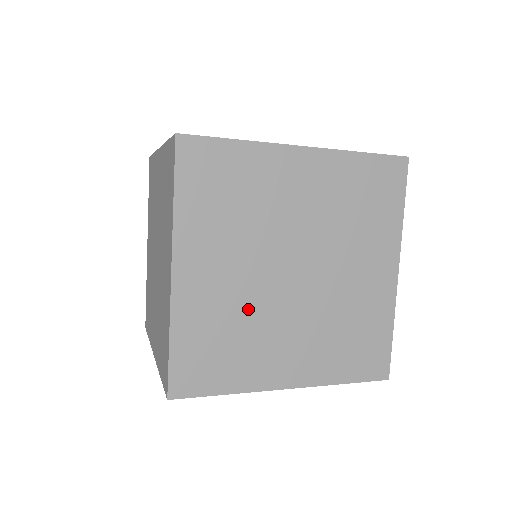
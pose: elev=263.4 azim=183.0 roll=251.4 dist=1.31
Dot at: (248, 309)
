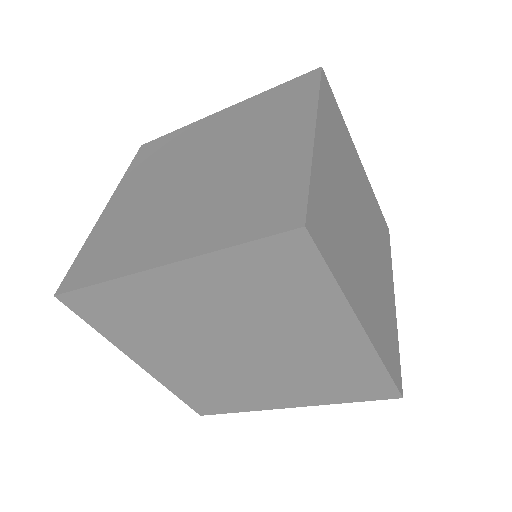
Dot at: (345, 220)
